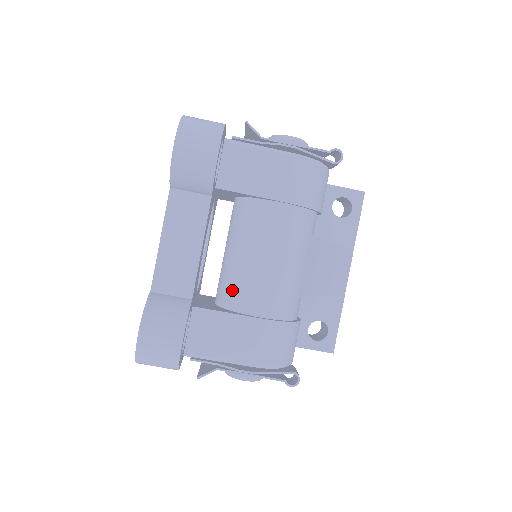
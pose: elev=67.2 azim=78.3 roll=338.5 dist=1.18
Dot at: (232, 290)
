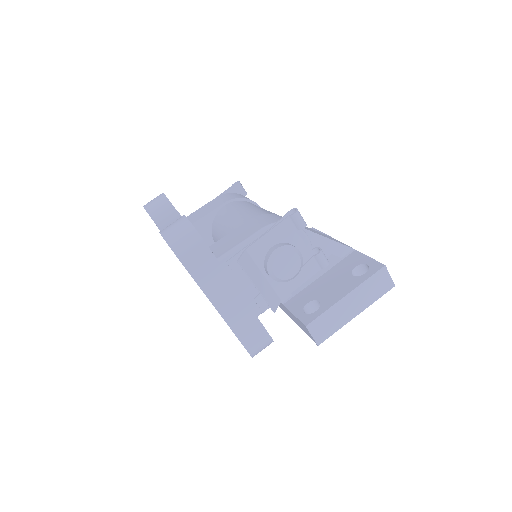
Dot at: occluded
